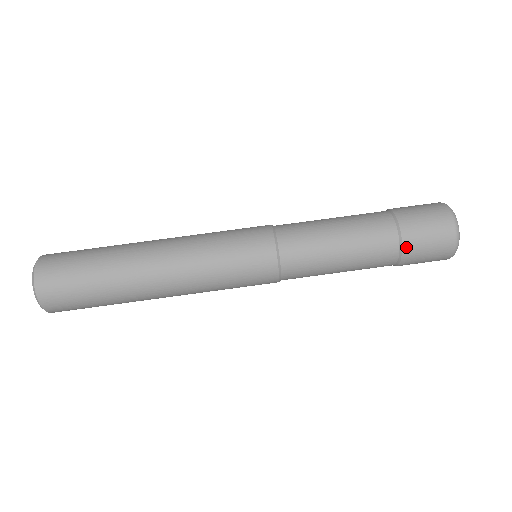
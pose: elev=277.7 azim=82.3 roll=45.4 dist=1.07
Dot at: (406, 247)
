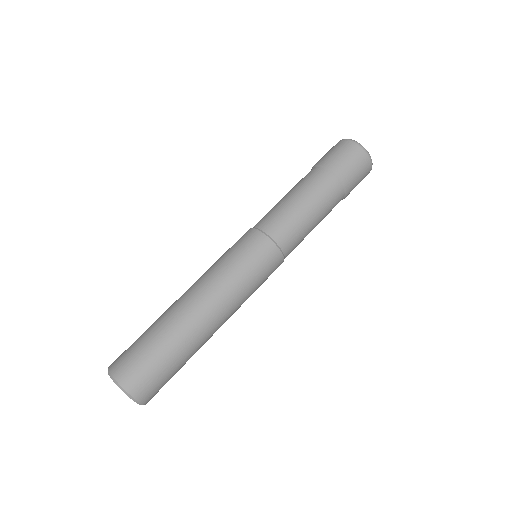
Dot at: (345, 182)
